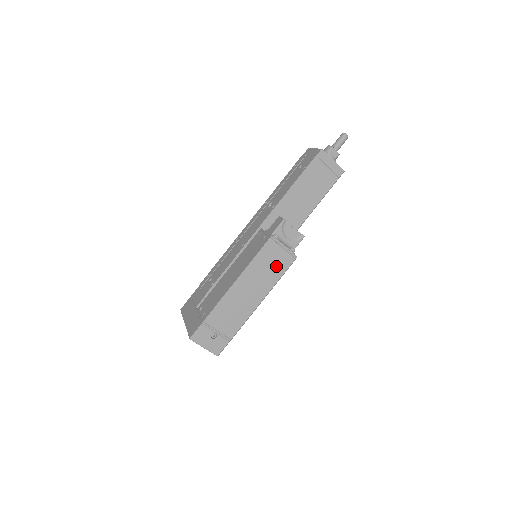
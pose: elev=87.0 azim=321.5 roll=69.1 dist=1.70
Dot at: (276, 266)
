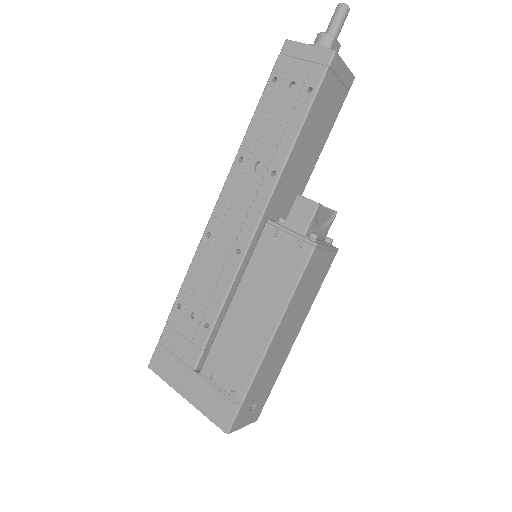
Dot at: (317, 277)
